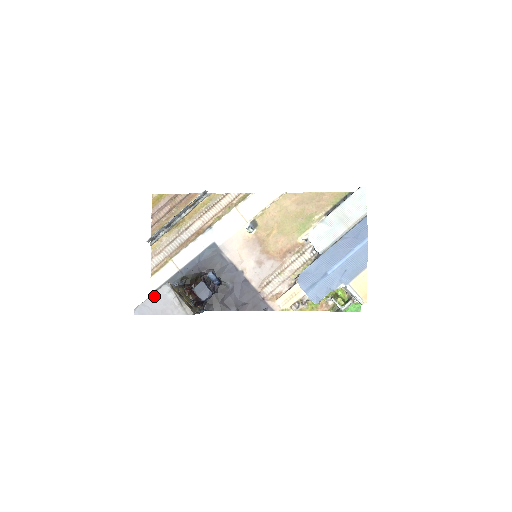
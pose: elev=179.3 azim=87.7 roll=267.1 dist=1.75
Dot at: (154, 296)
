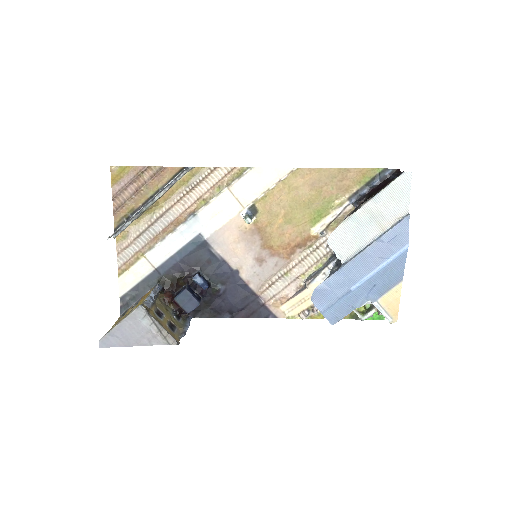
Dot at: (124, 323)
